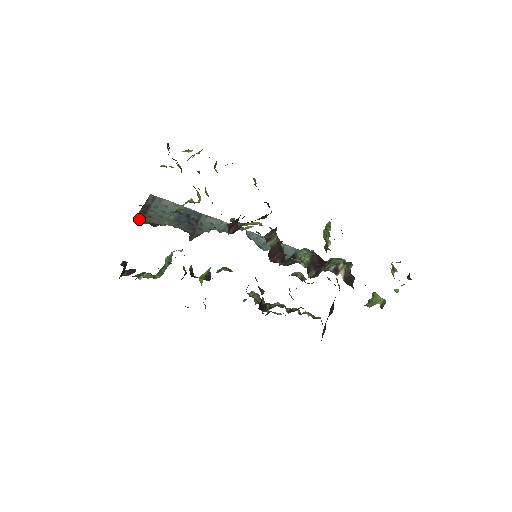
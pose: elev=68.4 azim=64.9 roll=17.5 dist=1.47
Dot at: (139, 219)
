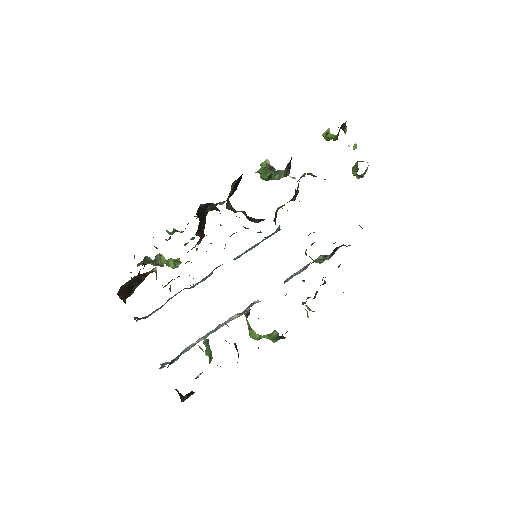
Dot at: occluded
